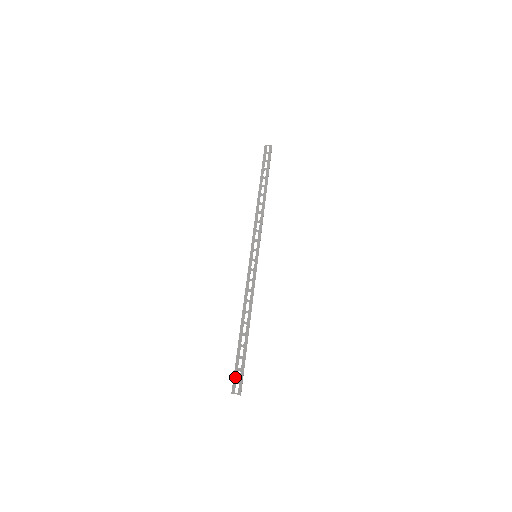
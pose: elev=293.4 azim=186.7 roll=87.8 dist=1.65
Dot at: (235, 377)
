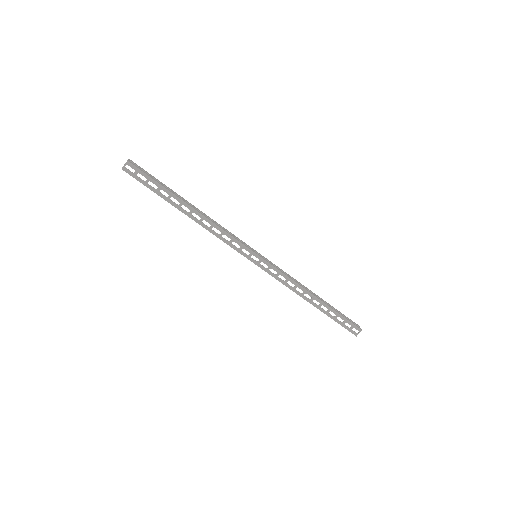
Dot at: (347, 328)
